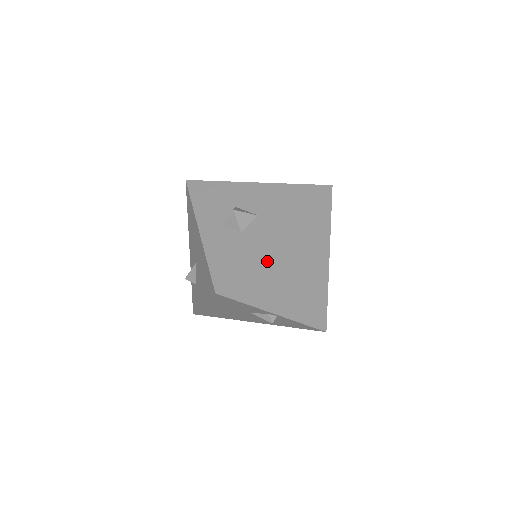
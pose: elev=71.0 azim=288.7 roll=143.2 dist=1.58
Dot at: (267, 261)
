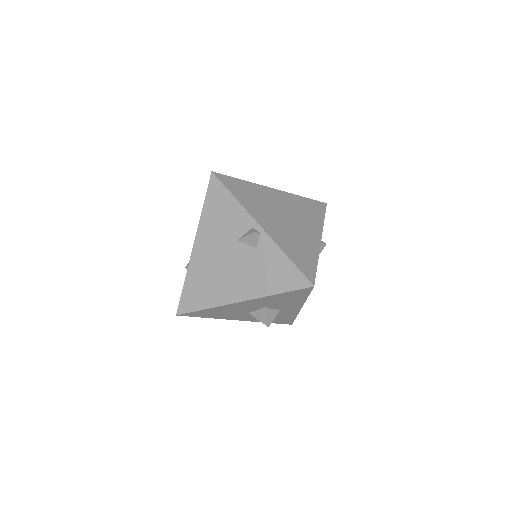
Dot at: (261, 192)
